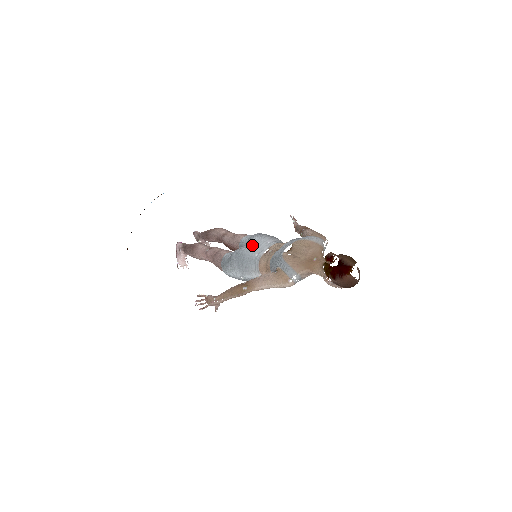
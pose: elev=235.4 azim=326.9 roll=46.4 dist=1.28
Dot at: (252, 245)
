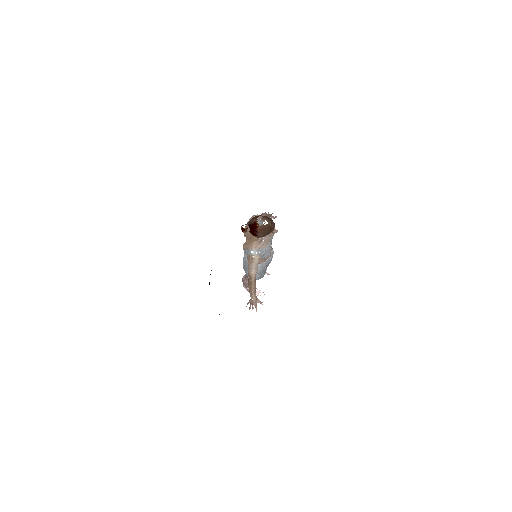
Dot at: (244, 254)
